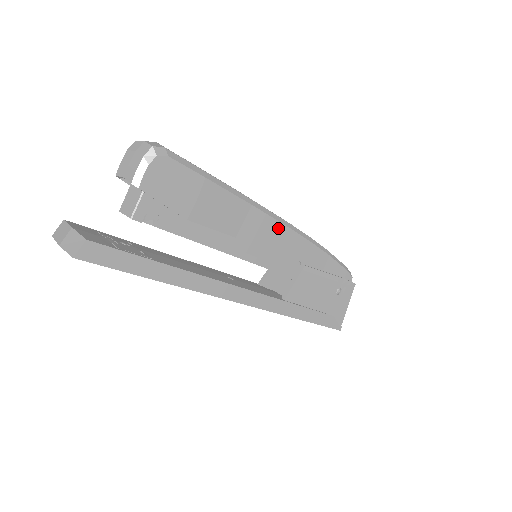
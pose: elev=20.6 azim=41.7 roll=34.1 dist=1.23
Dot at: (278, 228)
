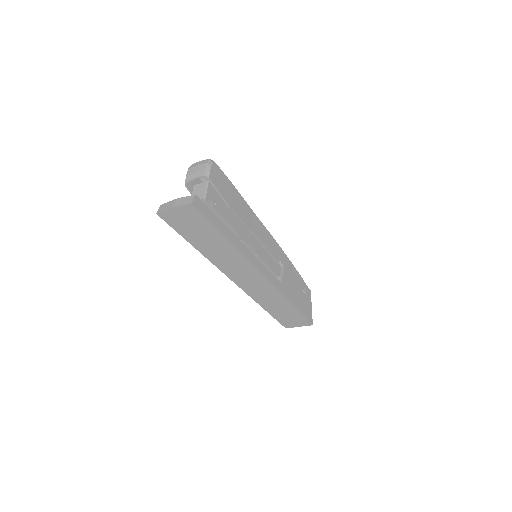
Dot at: (266, 233)
